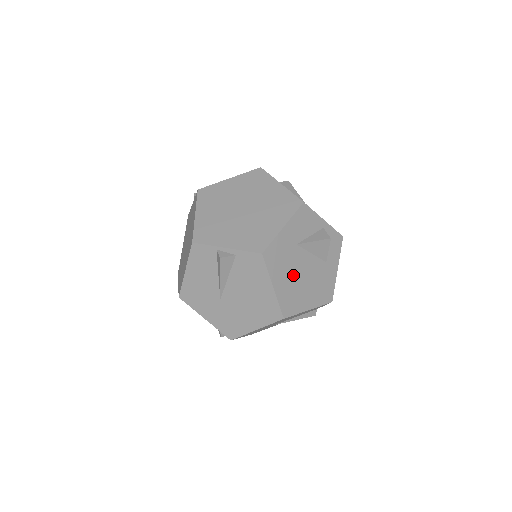
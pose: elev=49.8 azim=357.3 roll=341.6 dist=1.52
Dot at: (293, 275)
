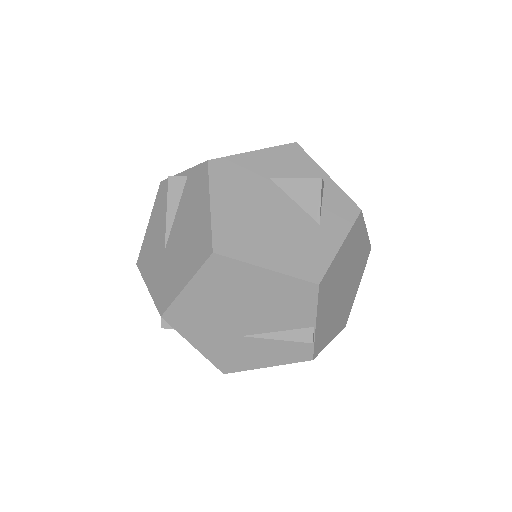
Dot at: (251, 209)
